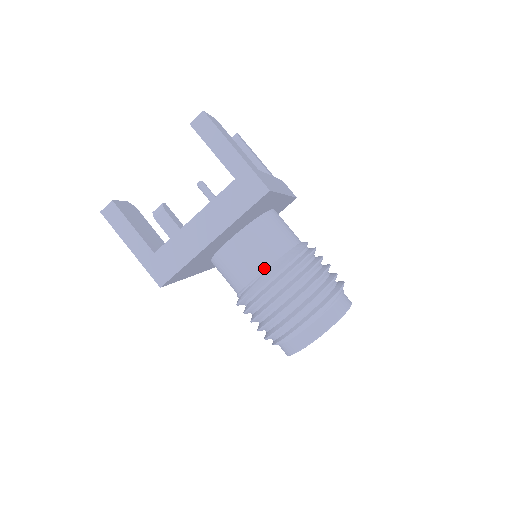
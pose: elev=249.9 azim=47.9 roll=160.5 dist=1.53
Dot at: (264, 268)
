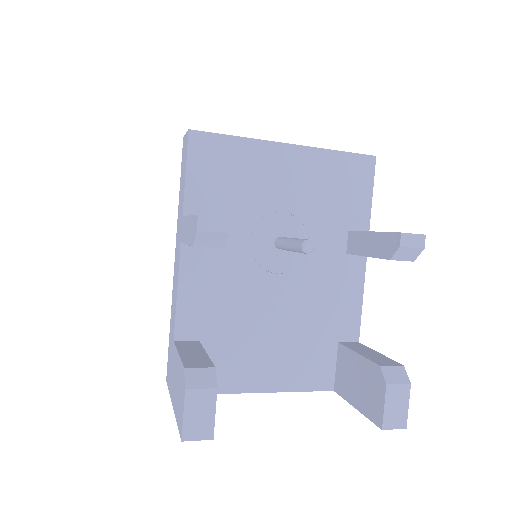
Dot at: occluded
